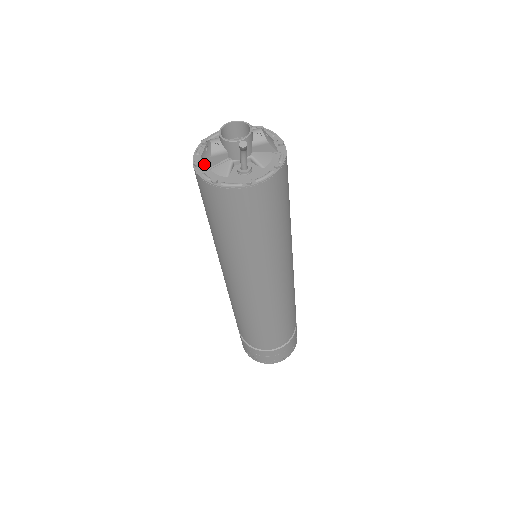
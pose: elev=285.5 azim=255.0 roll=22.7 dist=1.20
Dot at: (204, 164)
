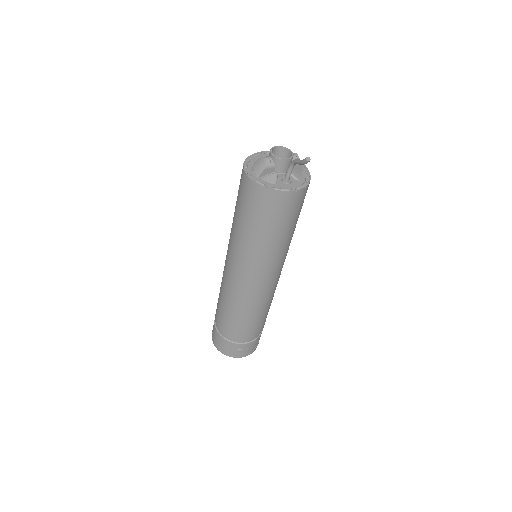
Dot at: (257, 174)
